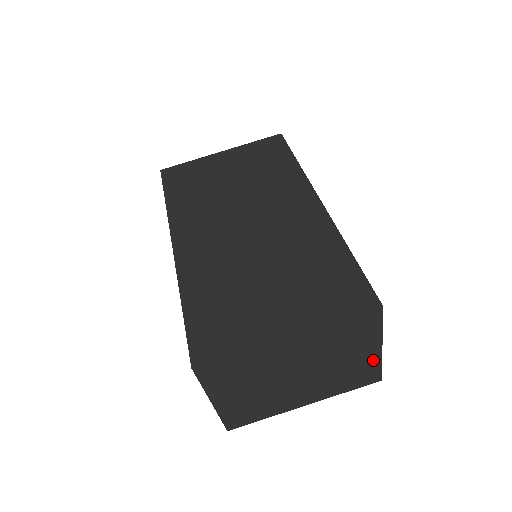
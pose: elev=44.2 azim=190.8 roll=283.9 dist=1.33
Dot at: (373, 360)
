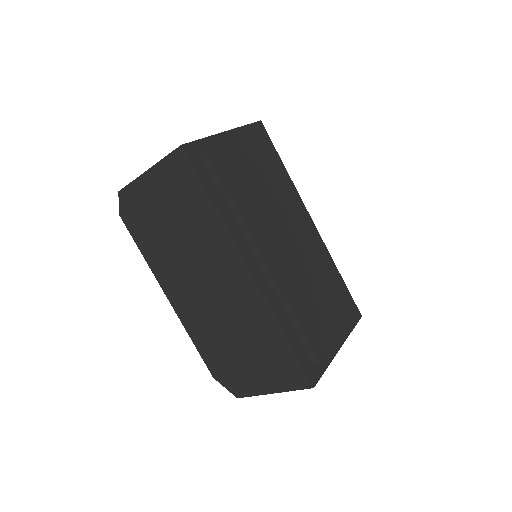
Dot at: occluded
